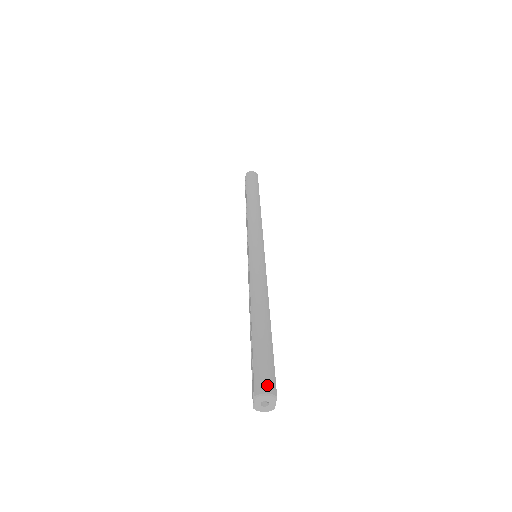
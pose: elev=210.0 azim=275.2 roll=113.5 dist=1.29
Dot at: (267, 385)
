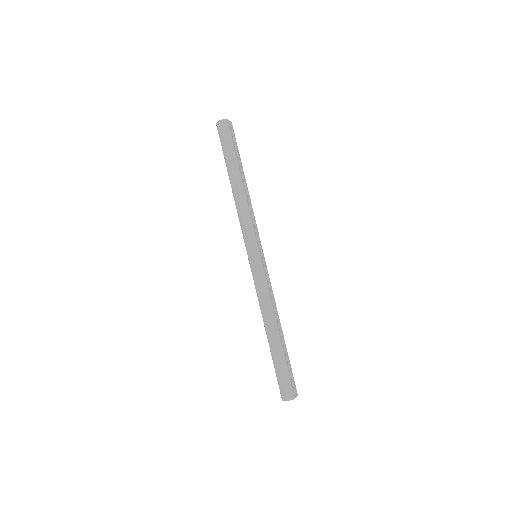
Dot at: (287, 394)
